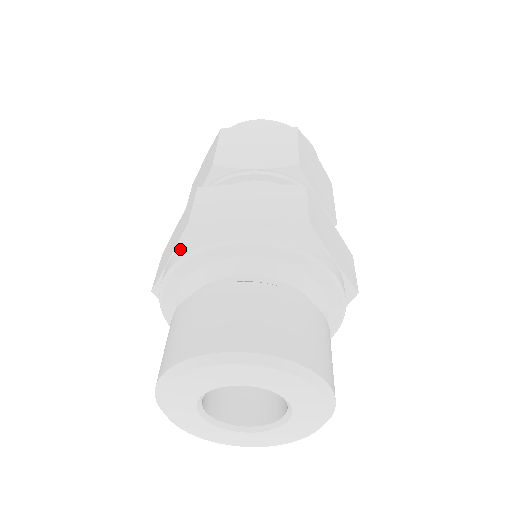
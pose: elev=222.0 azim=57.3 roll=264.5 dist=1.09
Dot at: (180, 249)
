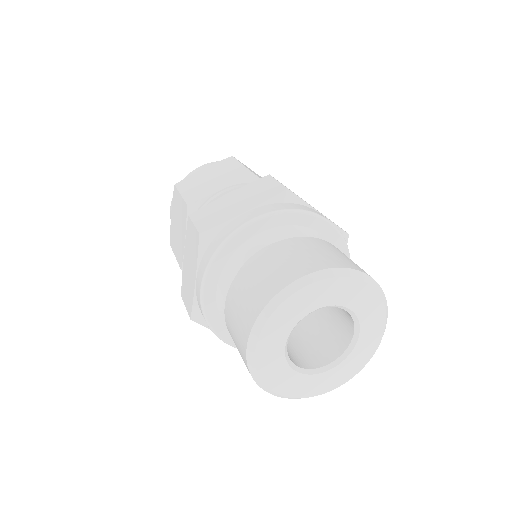
Dot at: (202, 261)
